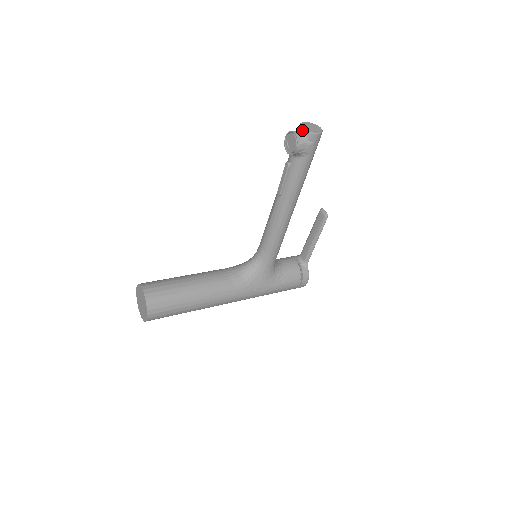
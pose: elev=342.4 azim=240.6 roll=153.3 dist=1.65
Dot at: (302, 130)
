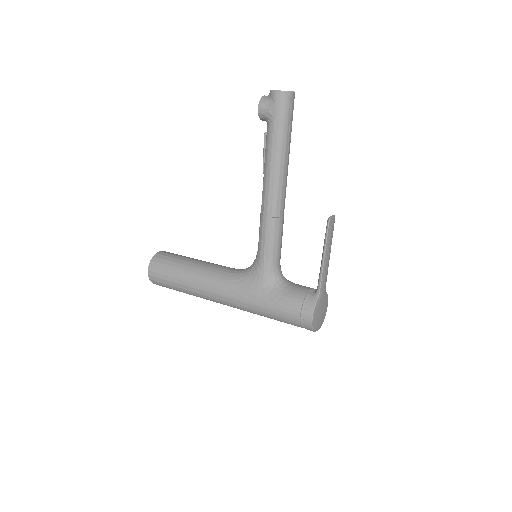
Dot at: occluded
